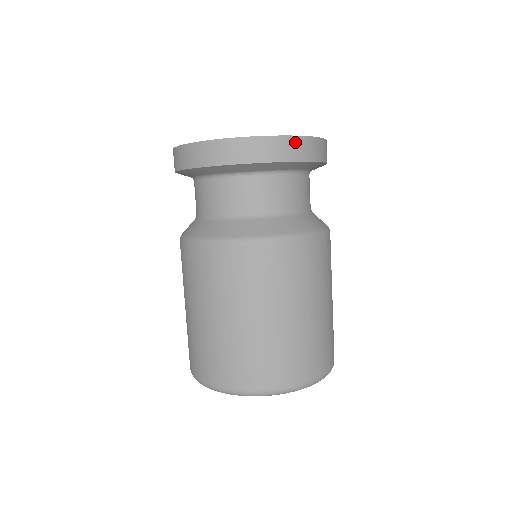
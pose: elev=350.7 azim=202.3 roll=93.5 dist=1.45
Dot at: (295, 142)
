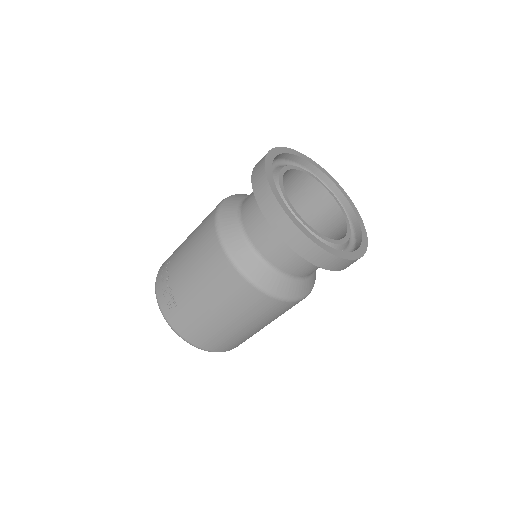
Dot at: occluded
